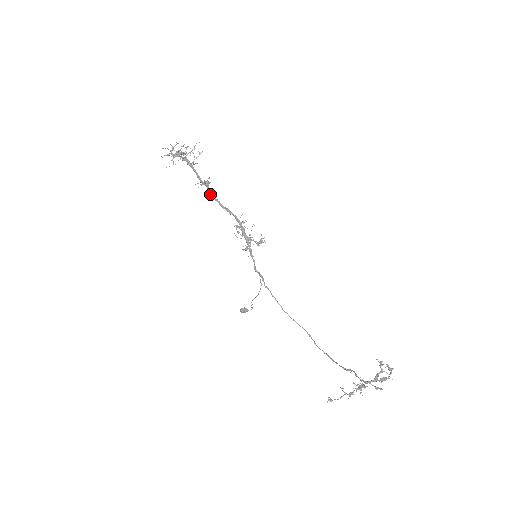
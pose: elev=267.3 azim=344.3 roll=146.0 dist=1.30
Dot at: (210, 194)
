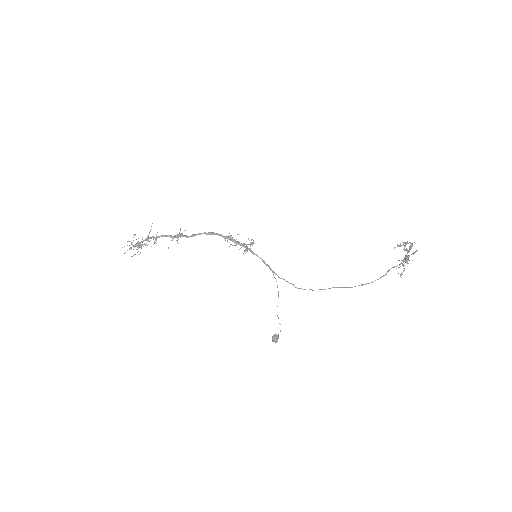
Dot at: (190, 236)
